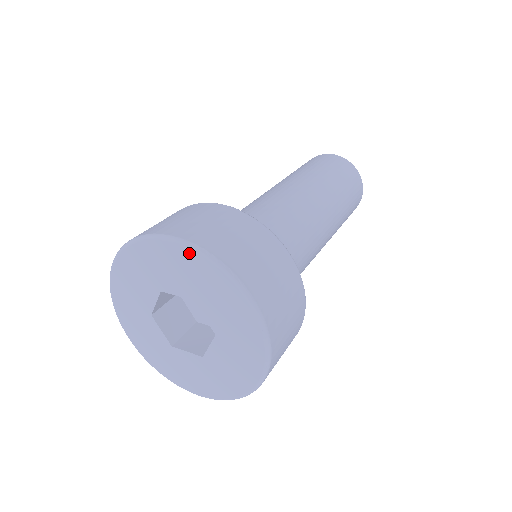
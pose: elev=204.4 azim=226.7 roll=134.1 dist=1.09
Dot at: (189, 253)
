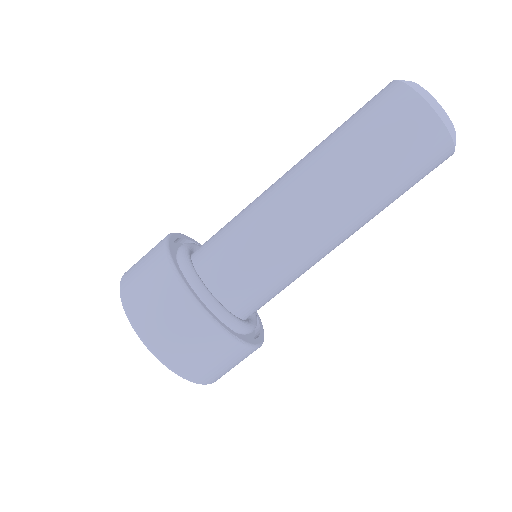
Dot at: occluded
